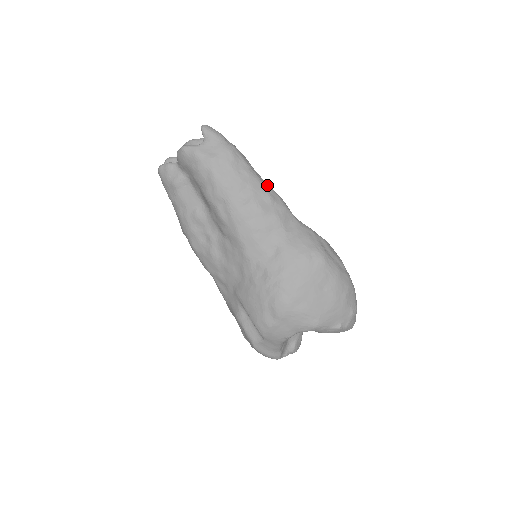
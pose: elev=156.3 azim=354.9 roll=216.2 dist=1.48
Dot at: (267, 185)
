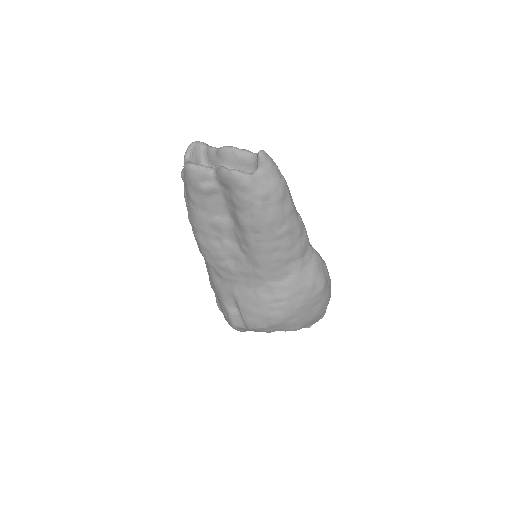
Dot at: (300, 219)
